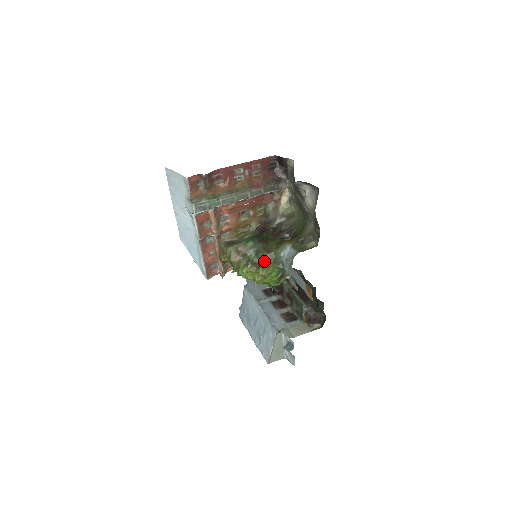
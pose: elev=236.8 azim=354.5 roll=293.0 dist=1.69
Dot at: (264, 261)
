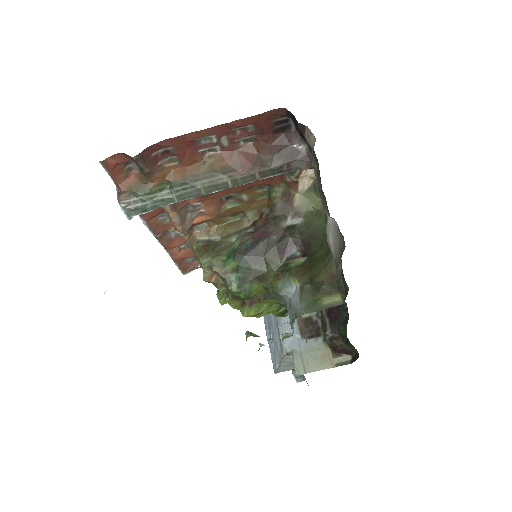
Dot at: (253, 296)
